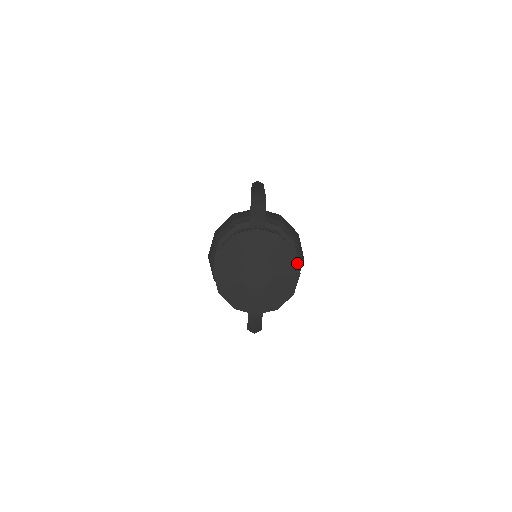
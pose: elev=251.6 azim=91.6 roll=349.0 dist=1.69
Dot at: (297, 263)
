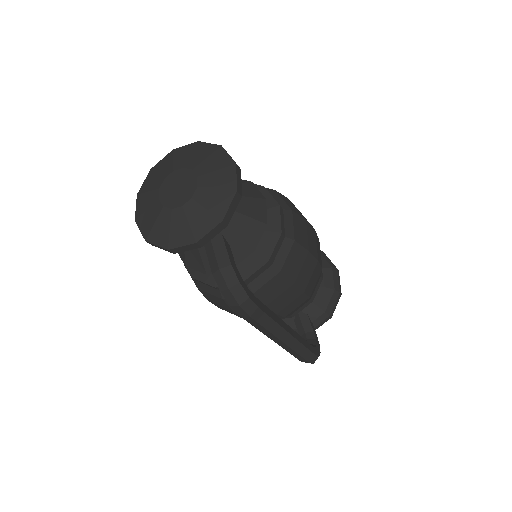
Dot at: (228, 156)
